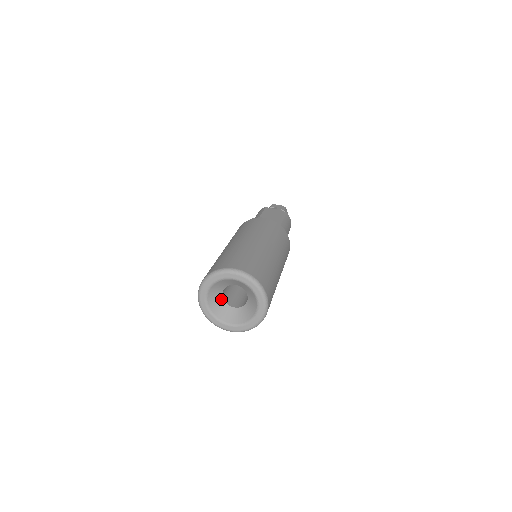
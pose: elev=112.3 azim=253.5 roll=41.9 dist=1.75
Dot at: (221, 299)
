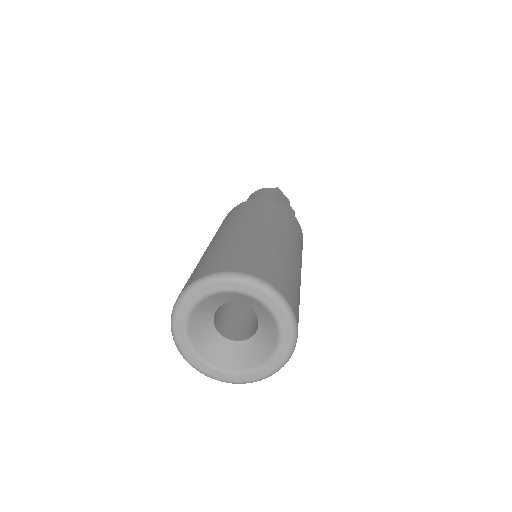
Dot at: (212, 313)
